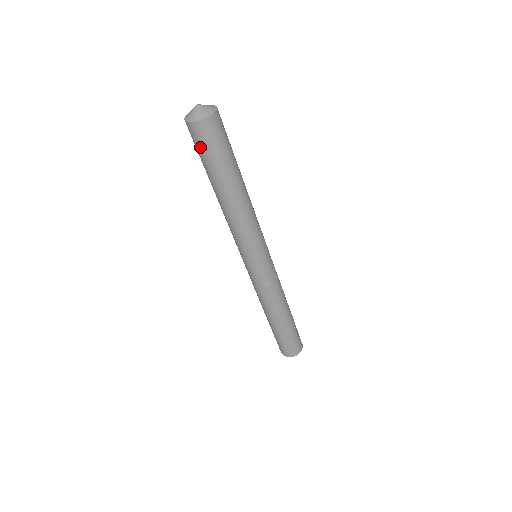
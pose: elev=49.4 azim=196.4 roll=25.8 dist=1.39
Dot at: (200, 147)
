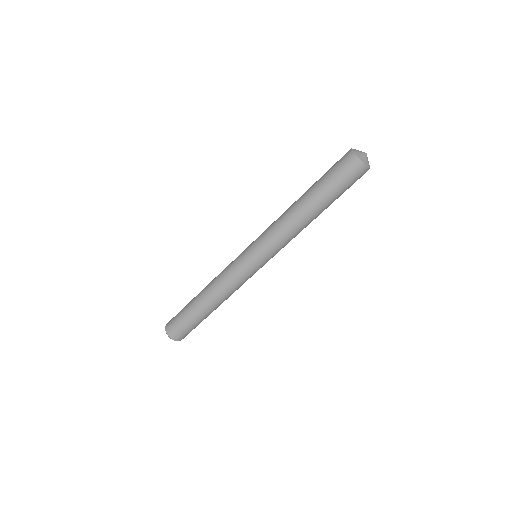
Dot at: (346, 178)
